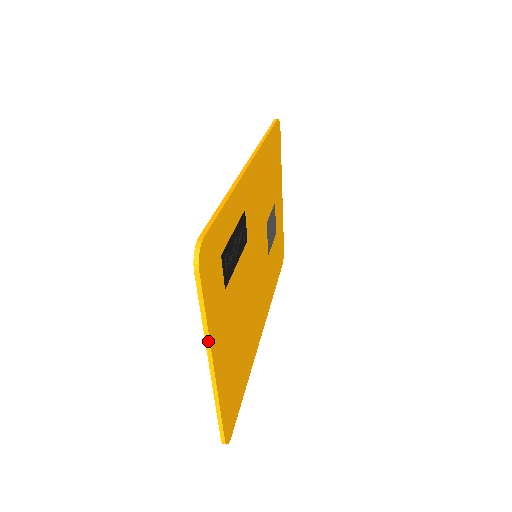
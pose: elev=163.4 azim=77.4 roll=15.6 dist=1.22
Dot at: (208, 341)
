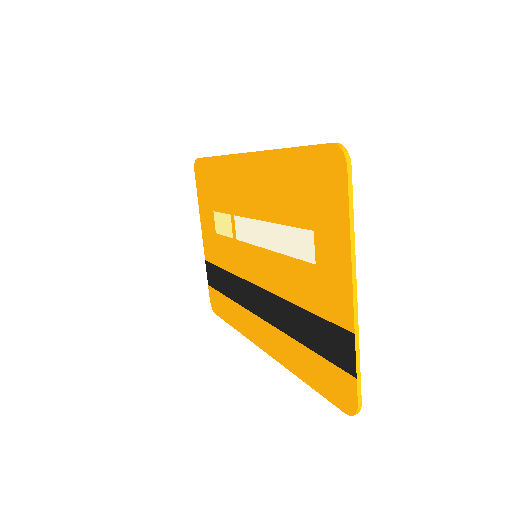
Dot at: (354, 255)
